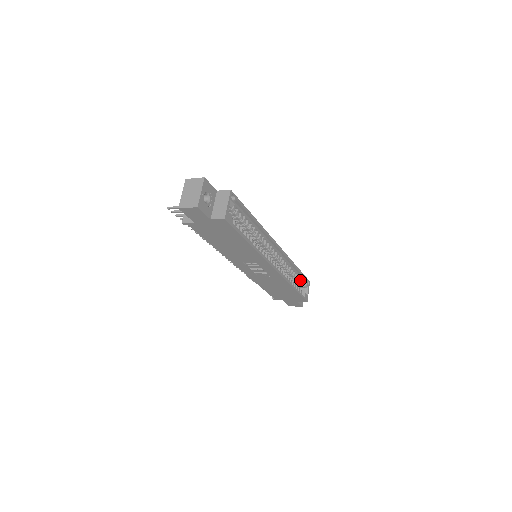
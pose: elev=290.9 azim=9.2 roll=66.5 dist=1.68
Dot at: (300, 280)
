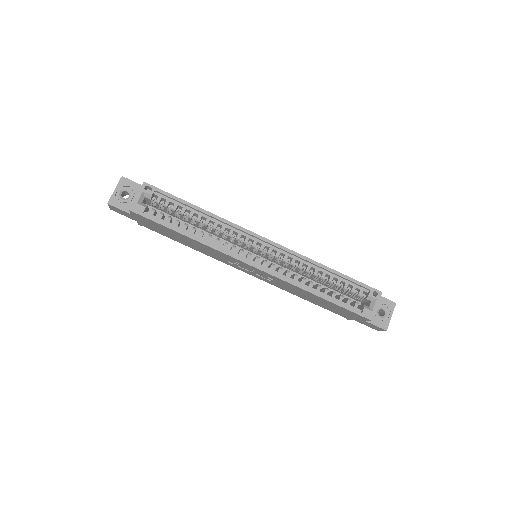
Dot at: (352, 288)
